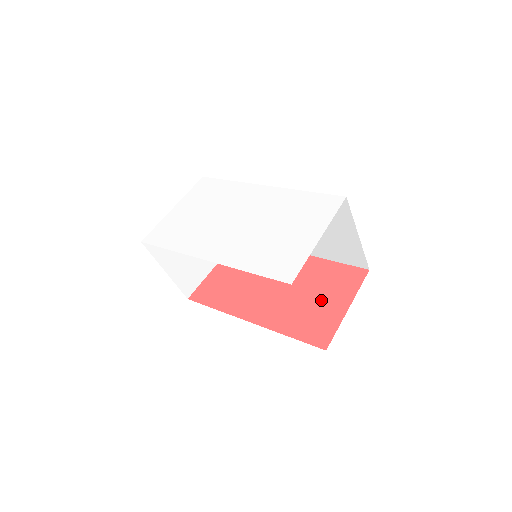
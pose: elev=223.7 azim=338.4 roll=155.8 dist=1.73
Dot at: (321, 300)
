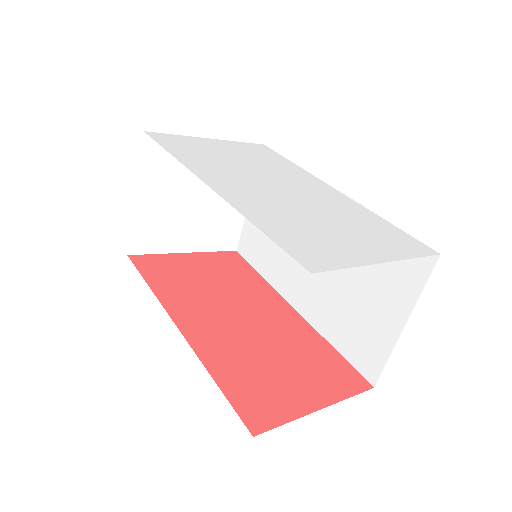
Dot at: (289, 373)
